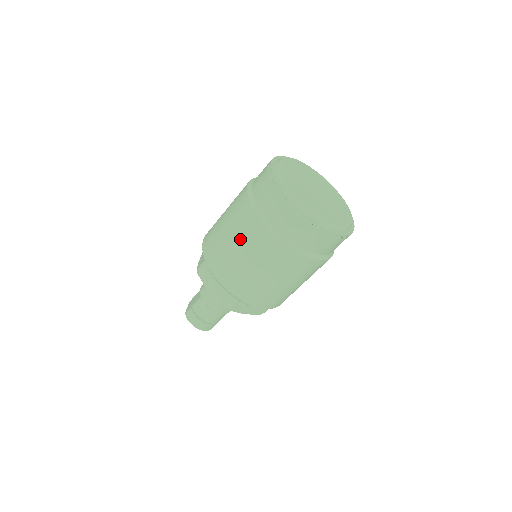
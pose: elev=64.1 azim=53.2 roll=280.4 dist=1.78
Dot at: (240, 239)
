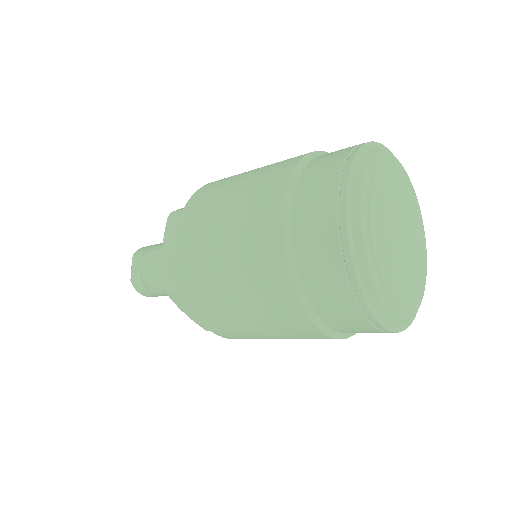
Dot at: (257, 312)
